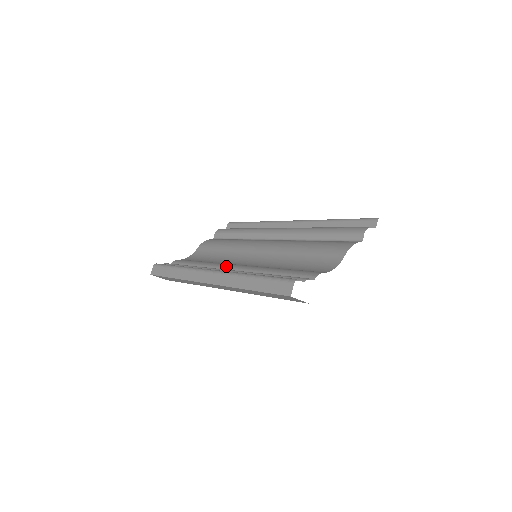
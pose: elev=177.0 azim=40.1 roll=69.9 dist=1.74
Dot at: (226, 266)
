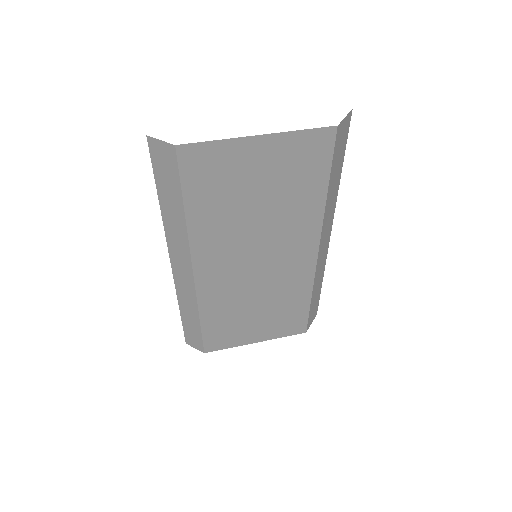
Dot at: occluded
